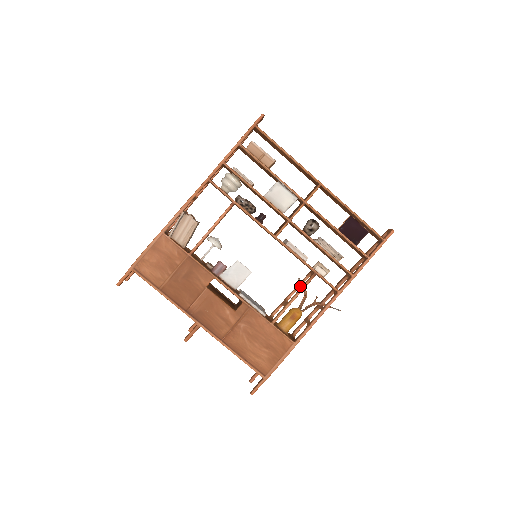
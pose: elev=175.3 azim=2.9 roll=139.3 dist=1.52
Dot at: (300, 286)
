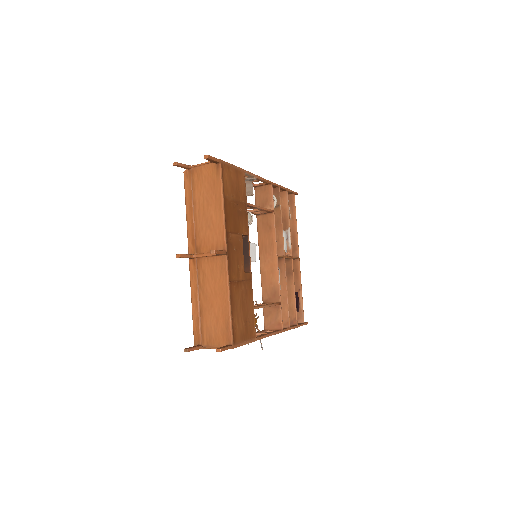
Dot at: occluded
